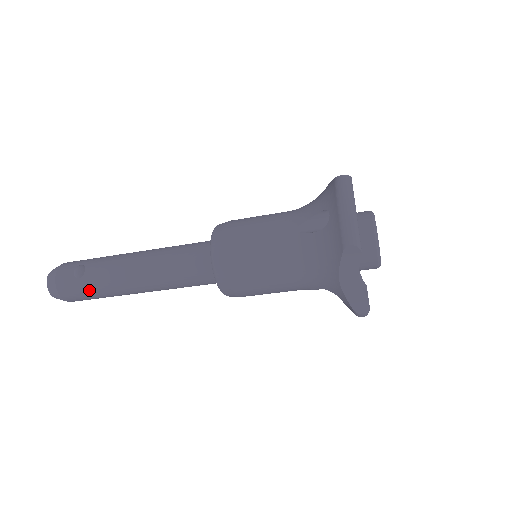
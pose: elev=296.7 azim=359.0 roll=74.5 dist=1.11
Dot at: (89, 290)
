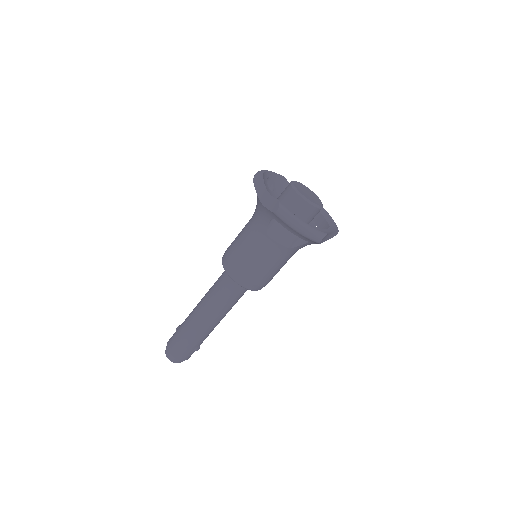
Dot at: (179, 333)
